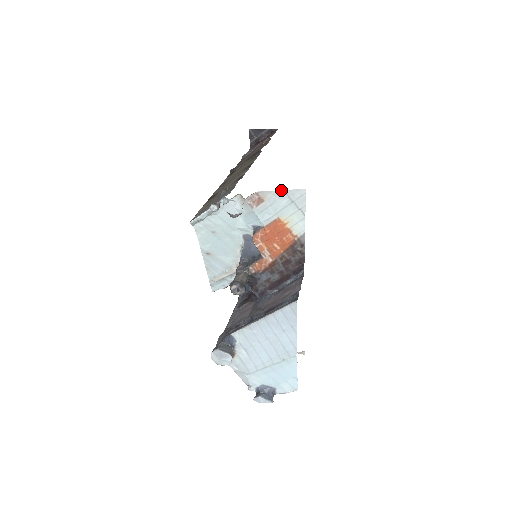
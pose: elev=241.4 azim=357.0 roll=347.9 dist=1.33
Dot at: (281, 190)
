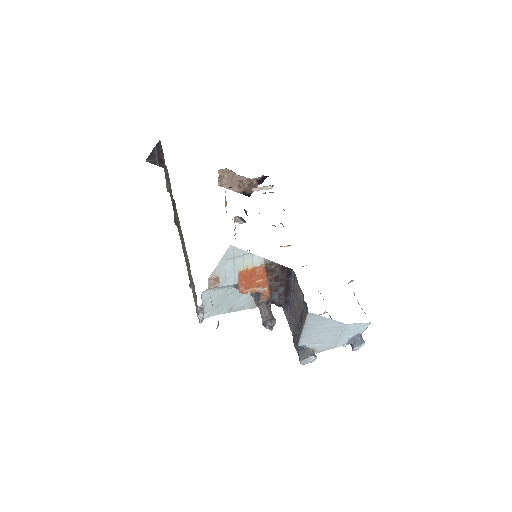
Dot at: (219, 262)
